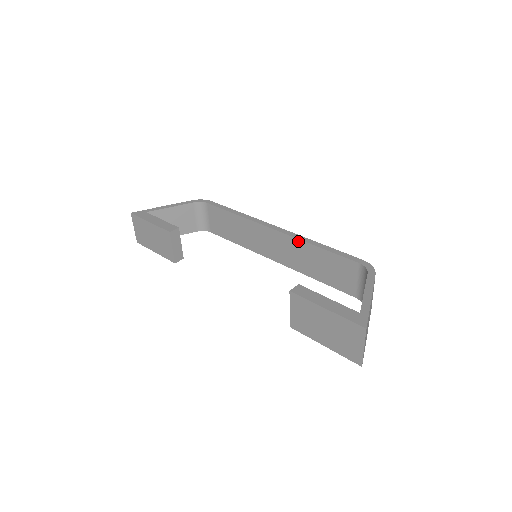
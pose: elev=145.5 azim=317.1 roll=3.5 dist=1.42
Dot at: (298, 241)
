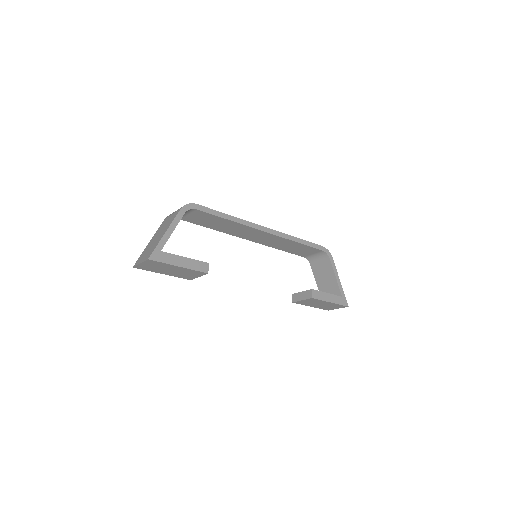
Dot at: (284, 239)
